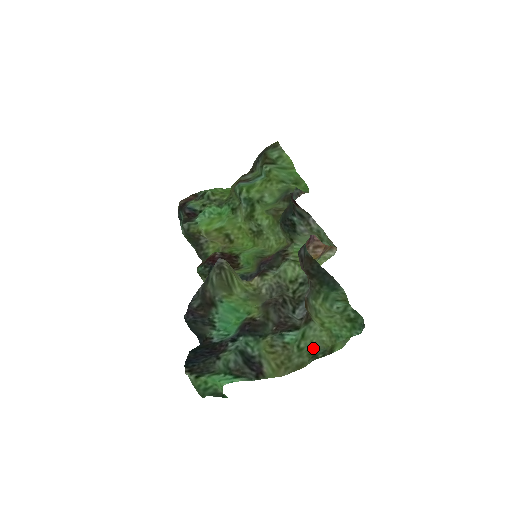
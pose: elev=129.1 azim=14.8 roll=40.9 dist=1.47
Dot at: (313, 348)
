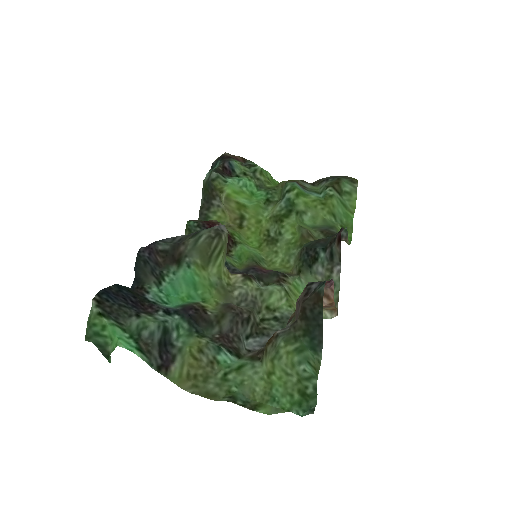
Dot at: (238, 389)
